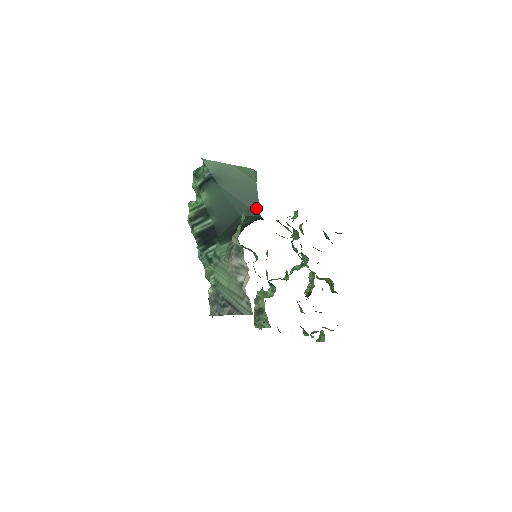
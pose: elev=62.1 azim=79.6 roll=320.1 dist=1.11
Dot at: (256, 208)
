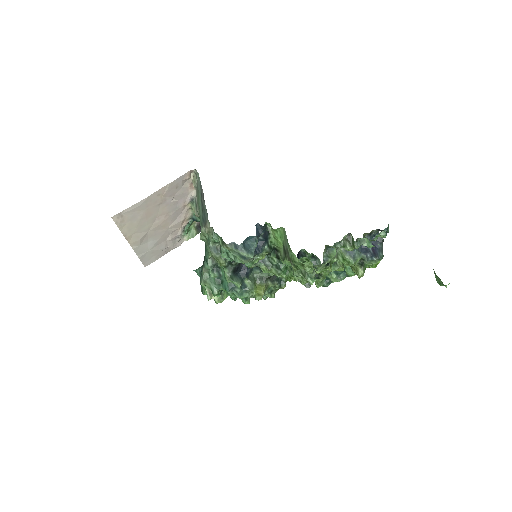
Dot at: occluded
